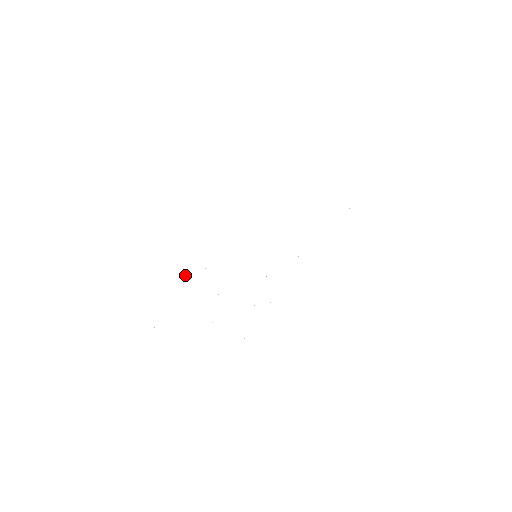
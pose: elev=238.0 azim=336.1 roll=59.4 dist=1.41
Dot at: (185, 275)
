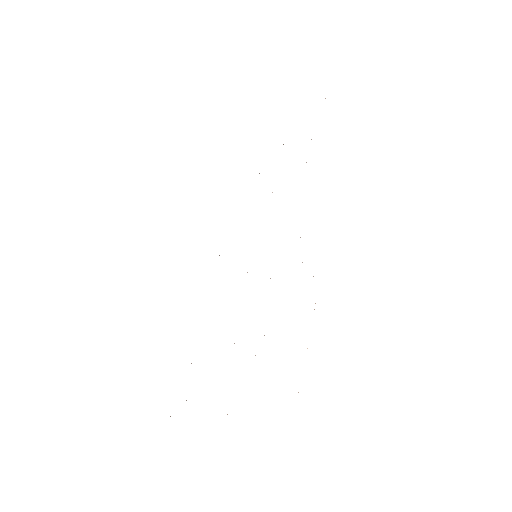
Dot at: occluded
